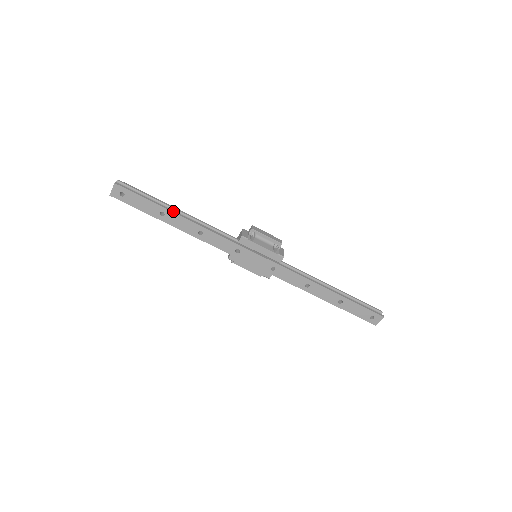
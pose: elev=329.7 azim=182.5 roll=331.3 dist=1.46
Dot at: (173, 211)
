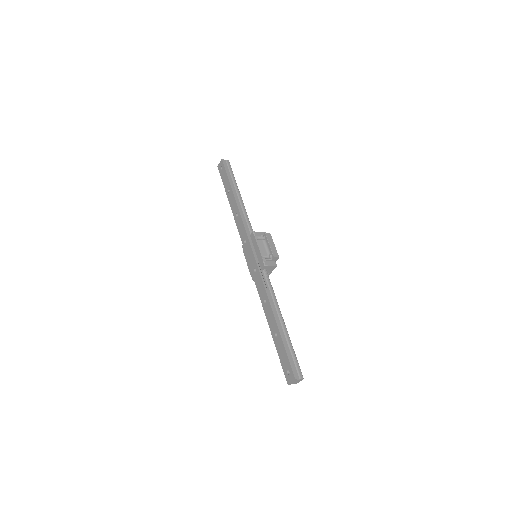
Dot at: (234, 192)
